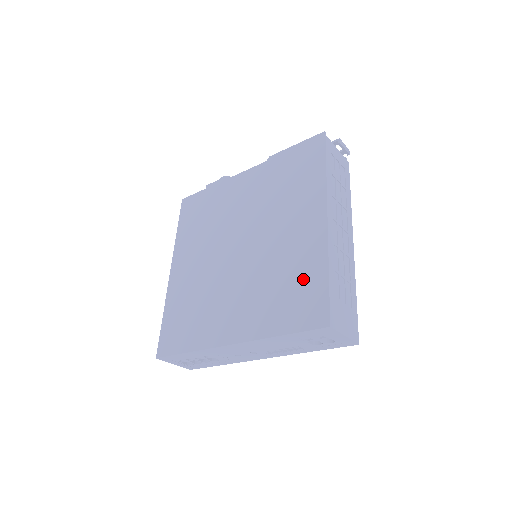
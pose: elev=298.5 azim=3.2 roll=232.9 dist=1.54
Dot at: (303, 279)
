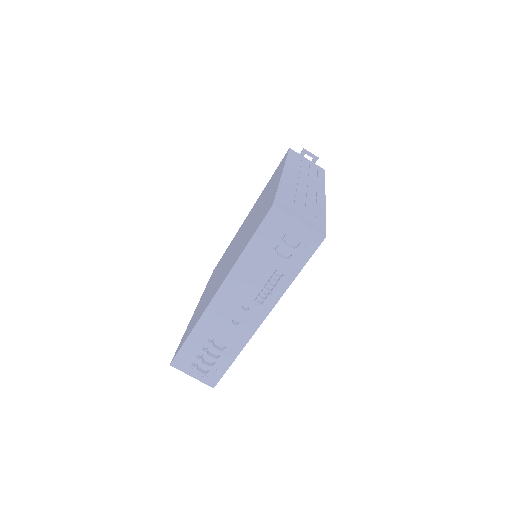
Dot at: occluded
